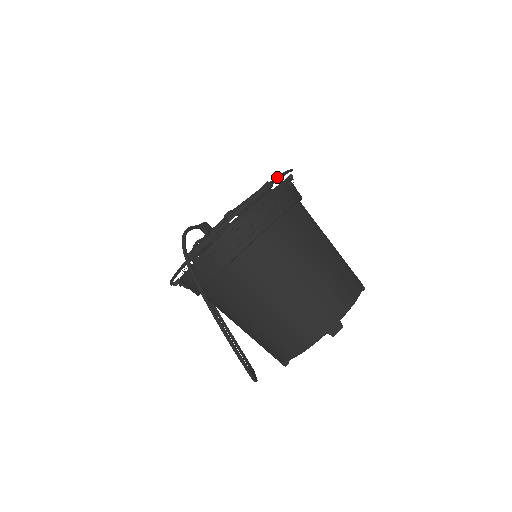
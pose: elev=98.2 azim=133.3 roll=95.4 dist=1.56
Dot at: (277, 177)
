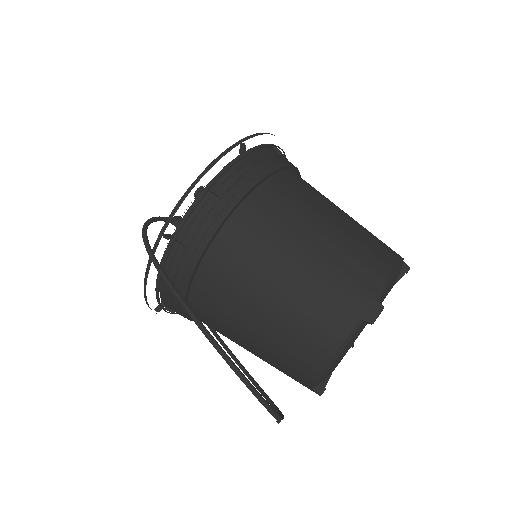
Dot at: occluded
